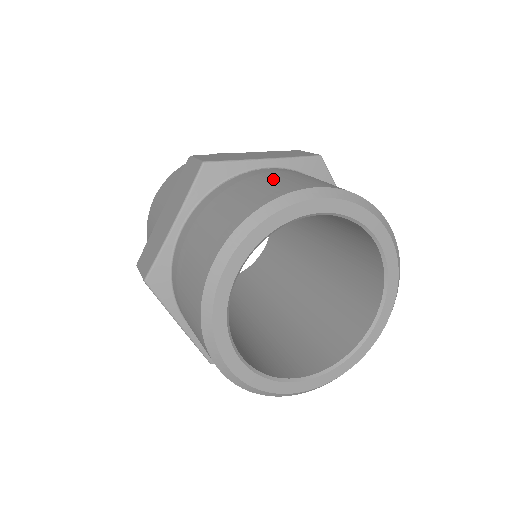
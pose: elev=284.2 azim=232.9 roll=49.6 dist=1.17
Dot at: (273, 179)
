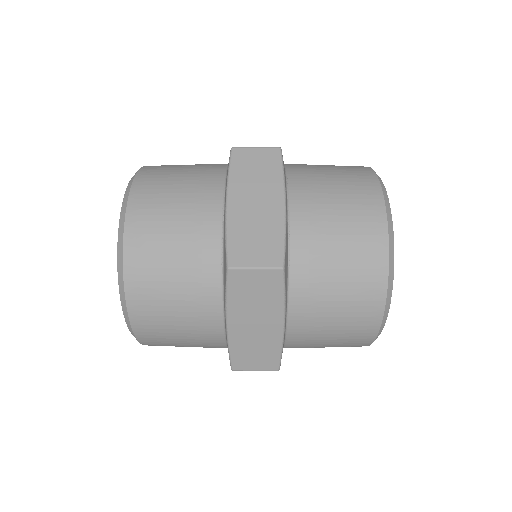
Dot at: (339, 225)
